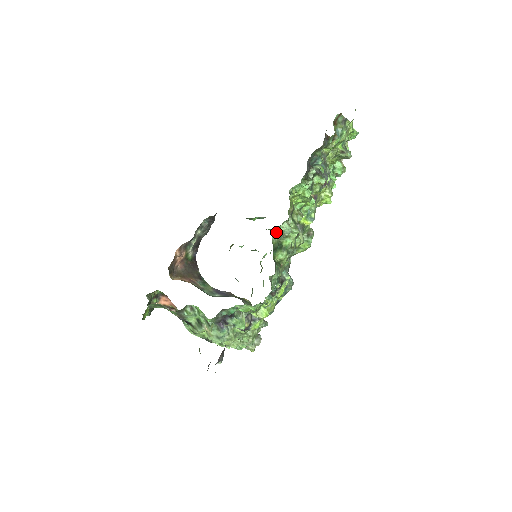
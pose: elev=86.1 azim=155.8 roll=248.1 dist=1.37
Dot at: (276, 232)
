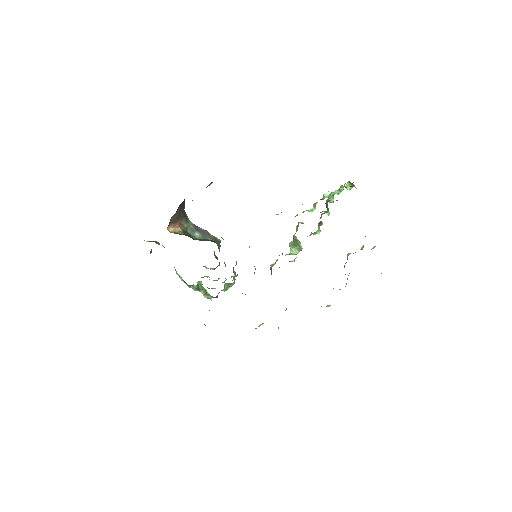
Dot at: occluded
